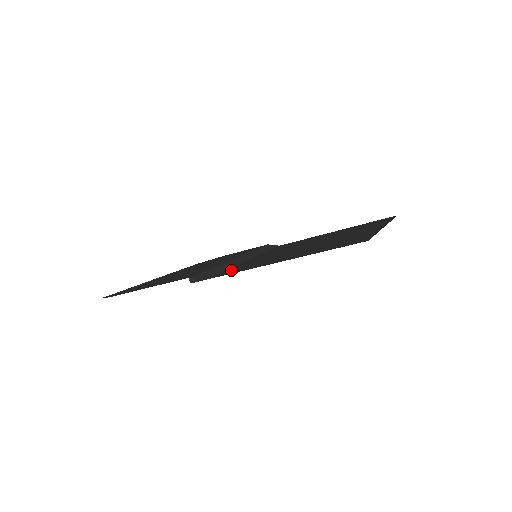
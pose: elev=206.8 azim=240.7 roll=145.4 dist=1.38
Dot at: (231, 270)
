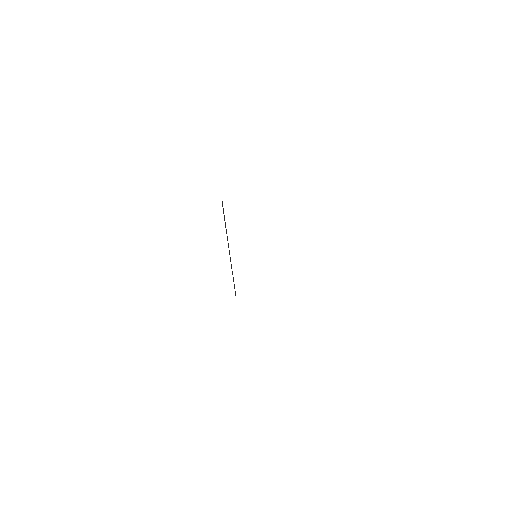
Dot at: occluded
